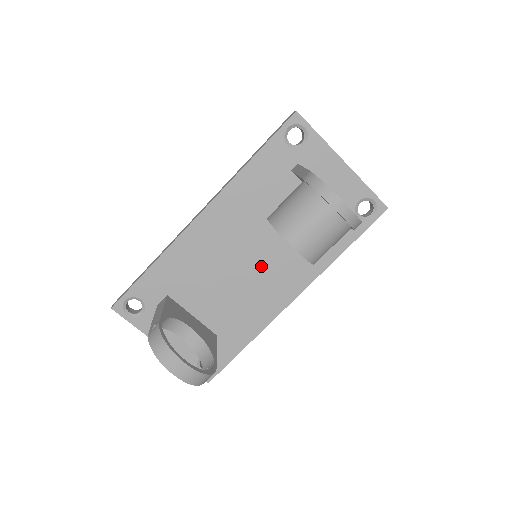
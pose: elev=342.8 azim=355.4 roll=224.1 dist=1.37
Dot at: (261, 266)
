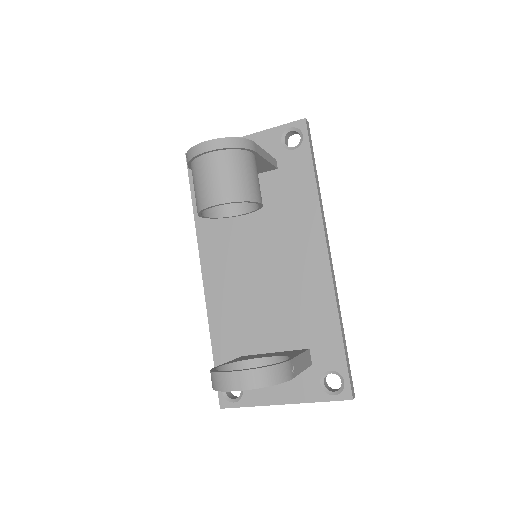
Dot at: (276, 260)
